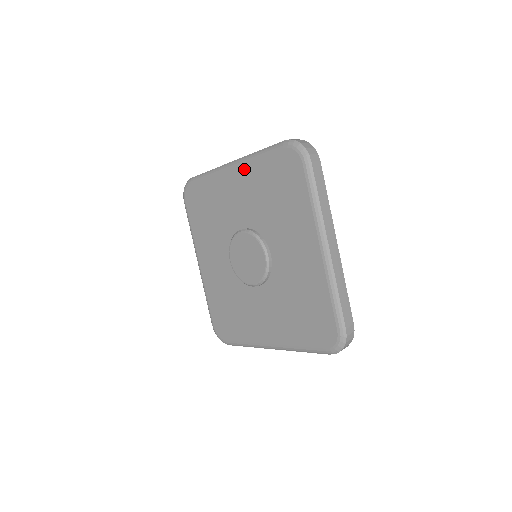
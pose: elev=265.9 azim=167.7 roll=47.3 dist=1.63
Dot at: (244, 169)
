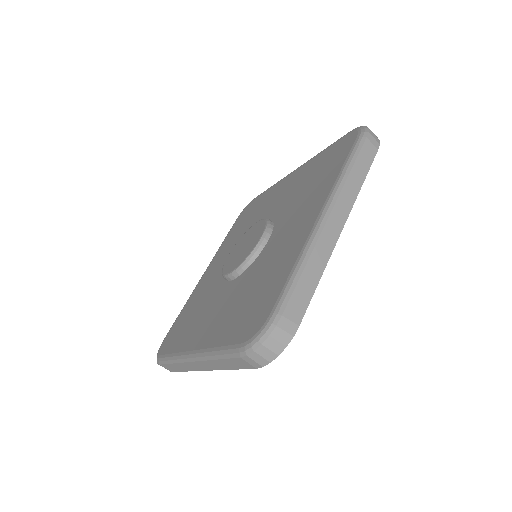
Dot at: (303, 167)
